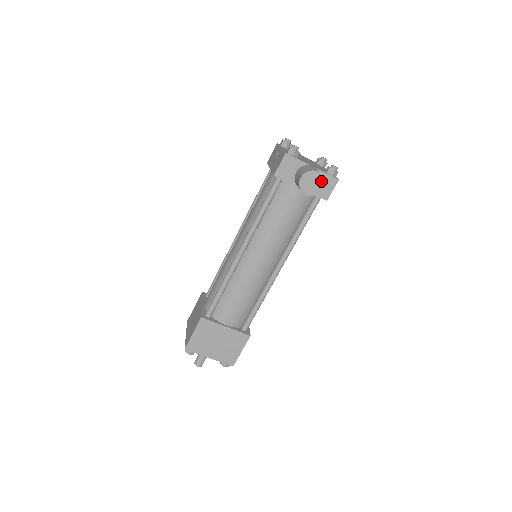
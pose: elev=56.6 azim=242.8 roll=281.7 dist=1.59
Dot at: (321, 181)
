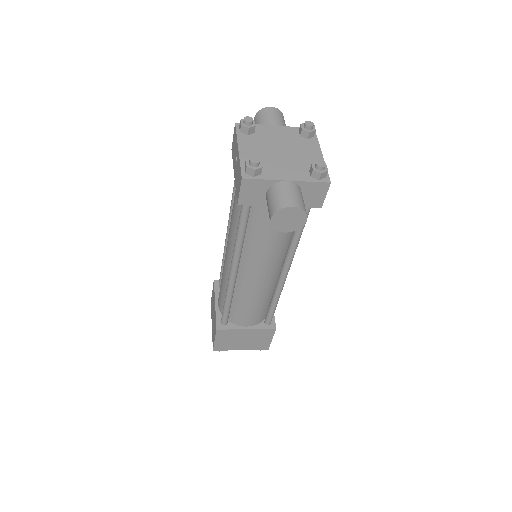
Dot at: (301, 214)
